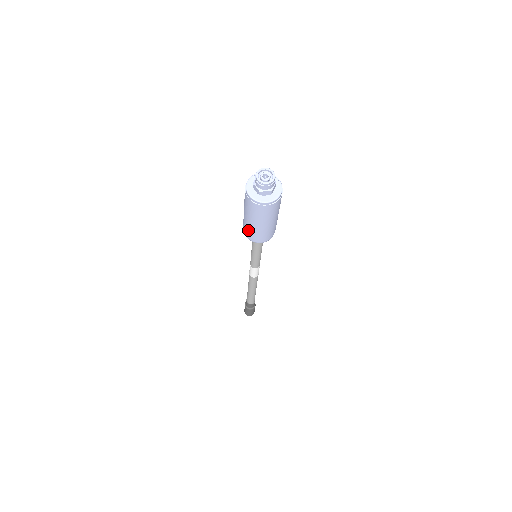
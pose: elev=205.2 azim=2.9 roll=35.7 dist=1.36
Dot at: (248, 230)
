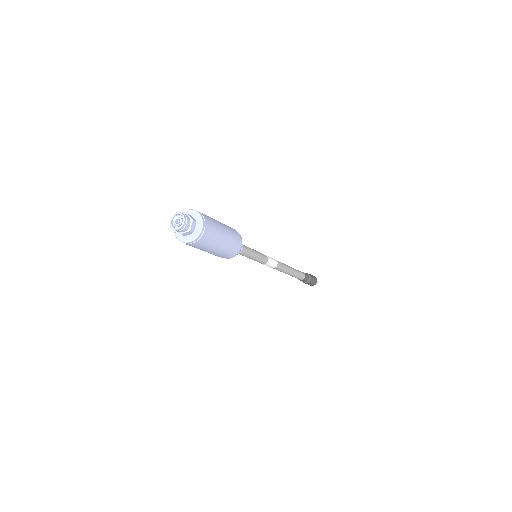
Dot at: occluded
